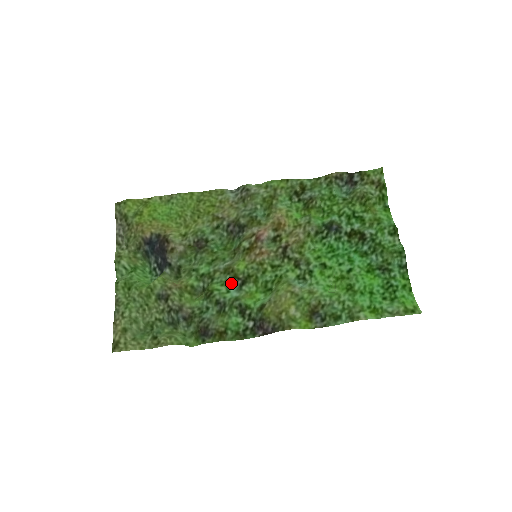
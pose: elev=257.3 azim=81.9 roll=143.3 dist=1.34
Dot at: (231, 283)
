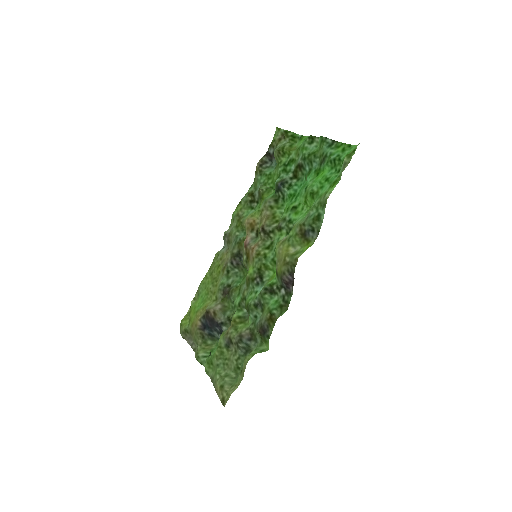
Dot at: (254, 286)
